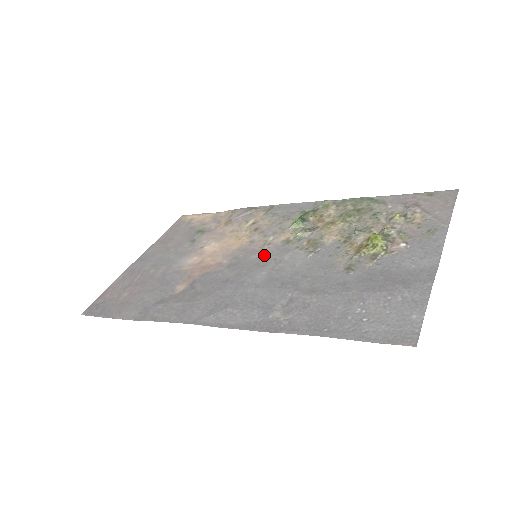
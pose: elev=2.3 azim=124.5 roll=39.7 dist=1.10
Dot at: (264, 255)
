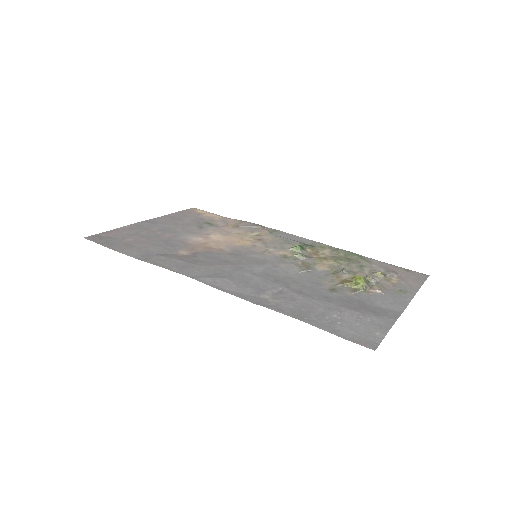
Dot at: (263, 258)
